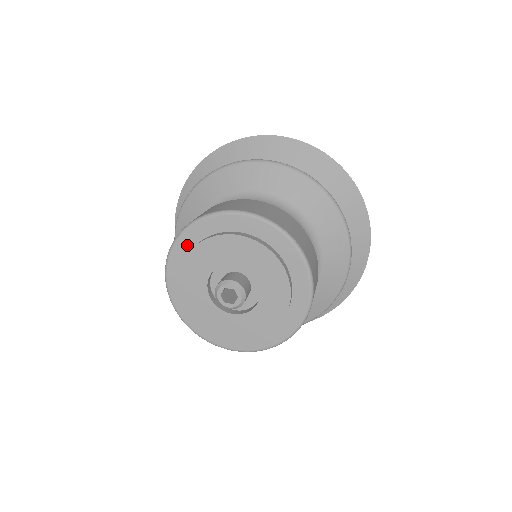
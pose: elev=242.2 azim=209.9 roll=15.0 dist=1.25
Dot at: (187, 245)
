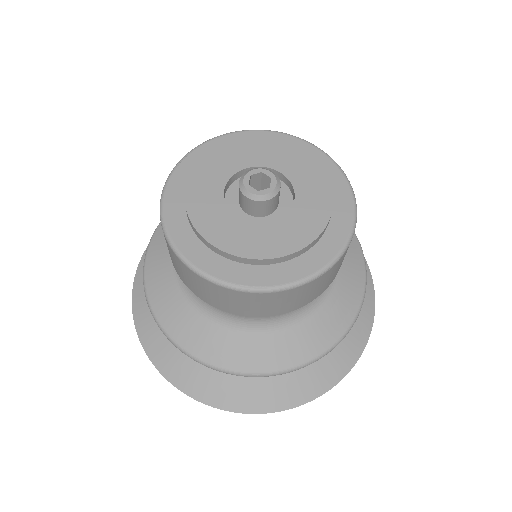
Dot at: (183, 181)
